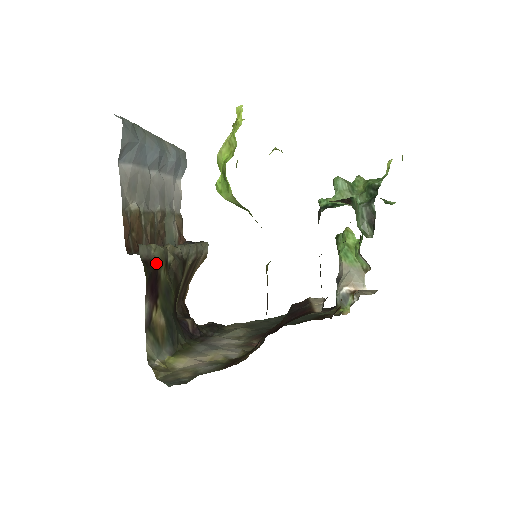
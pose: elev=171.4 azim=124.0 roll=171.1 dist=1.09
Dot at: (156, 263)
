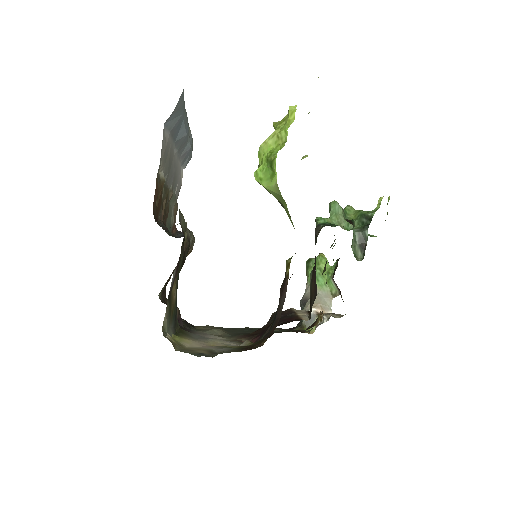
Dot at: occluded
